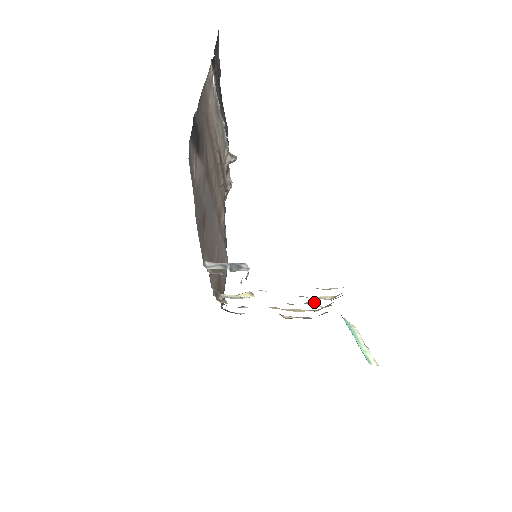
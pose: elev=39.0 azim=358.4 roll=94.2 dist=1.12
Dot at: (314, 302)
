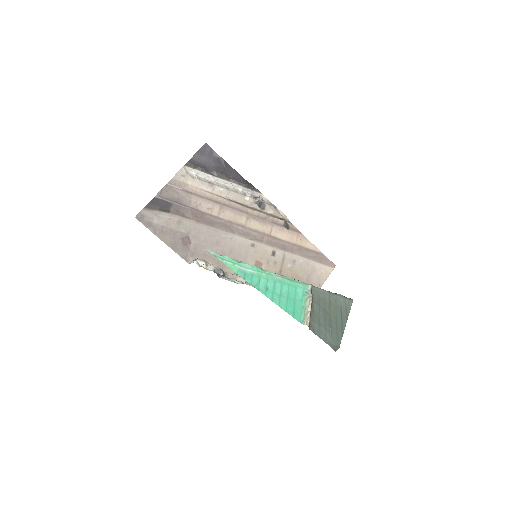
Dot at: occluded
